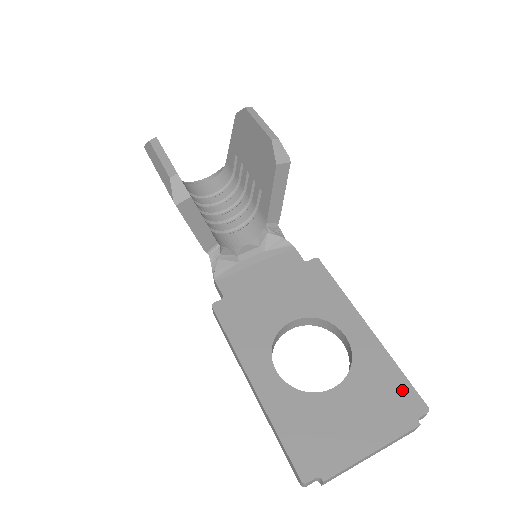
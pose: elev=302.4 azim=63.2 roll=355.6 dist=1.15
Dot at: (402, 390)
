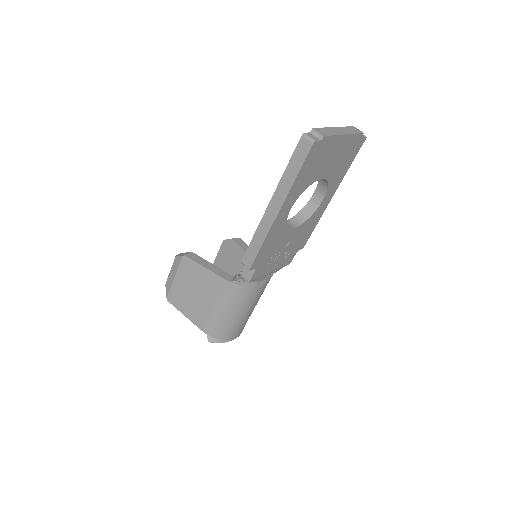
Dot at: occluded
